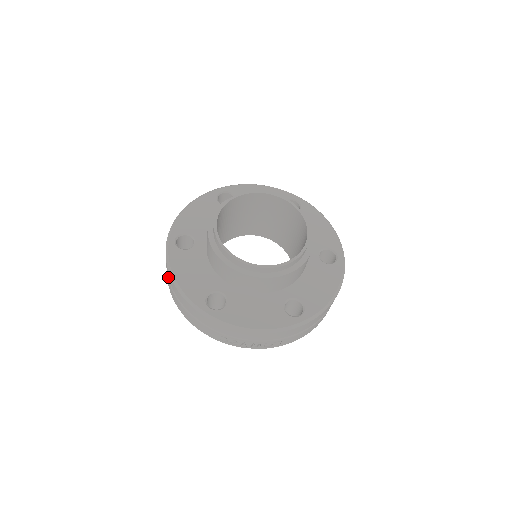
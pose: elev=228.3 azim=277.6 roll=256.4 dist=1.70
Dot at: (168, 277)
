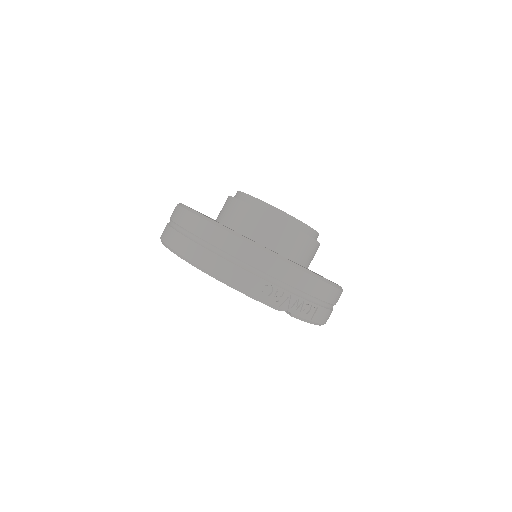
Dot at: (190, 231)
